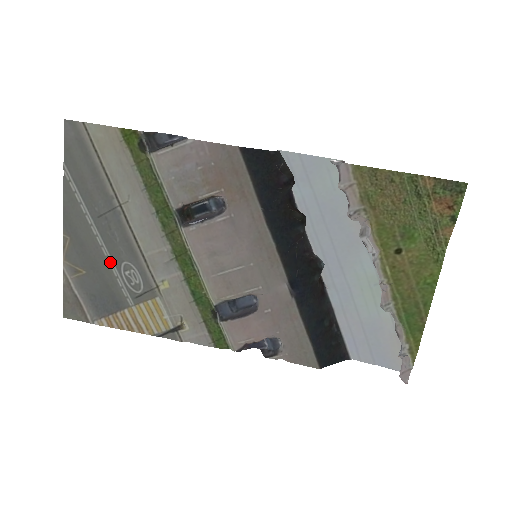
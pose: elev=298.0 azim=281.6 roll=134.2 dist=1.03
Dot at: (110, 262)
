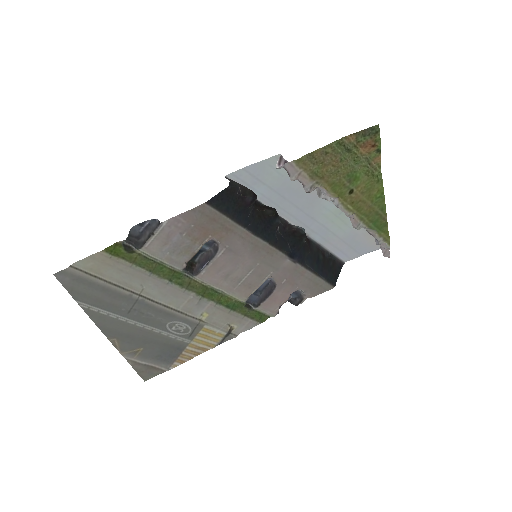
Dot at: (157, 331)
